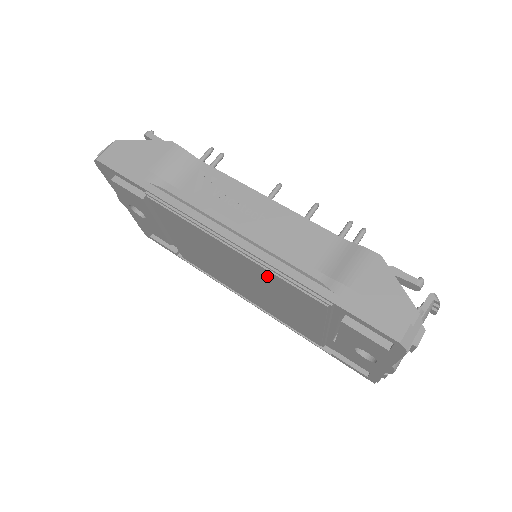
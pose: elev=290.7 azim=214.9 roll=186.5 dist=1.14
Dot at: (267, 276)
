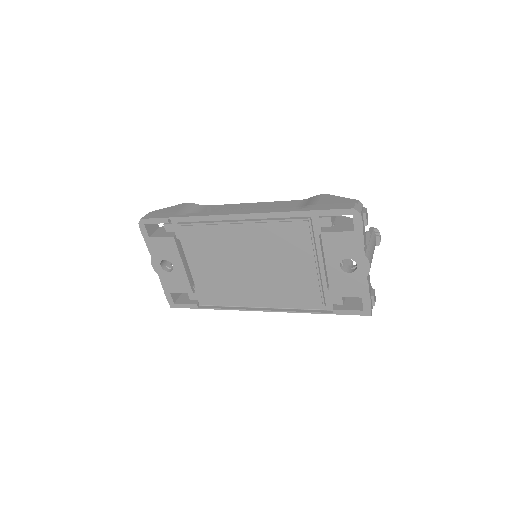
Dot at: (267, 233)
